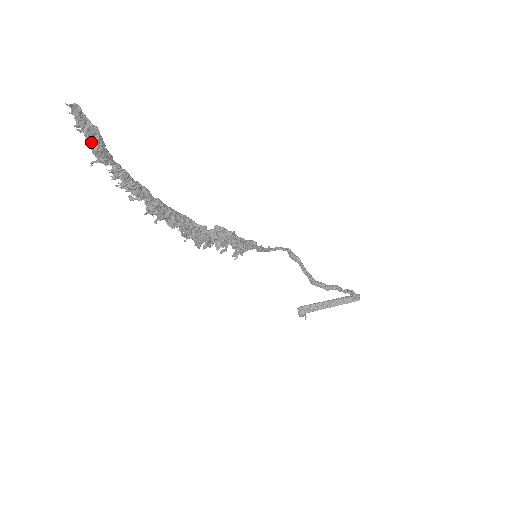
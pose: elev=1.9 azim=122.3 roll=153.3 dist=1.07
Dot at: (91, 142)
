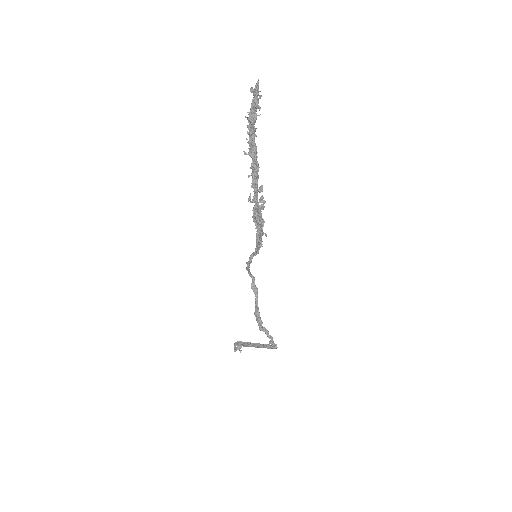
Dot at: (257, 104)
